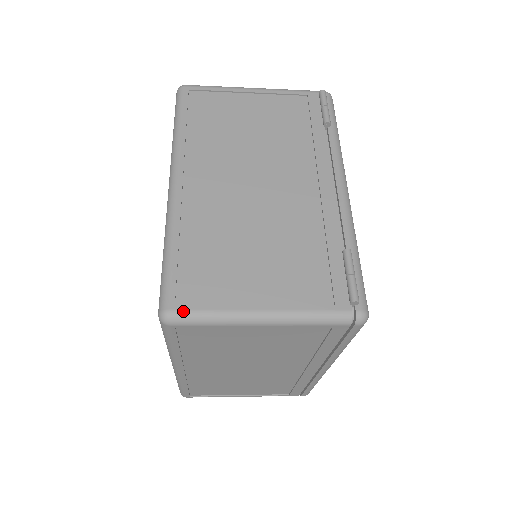
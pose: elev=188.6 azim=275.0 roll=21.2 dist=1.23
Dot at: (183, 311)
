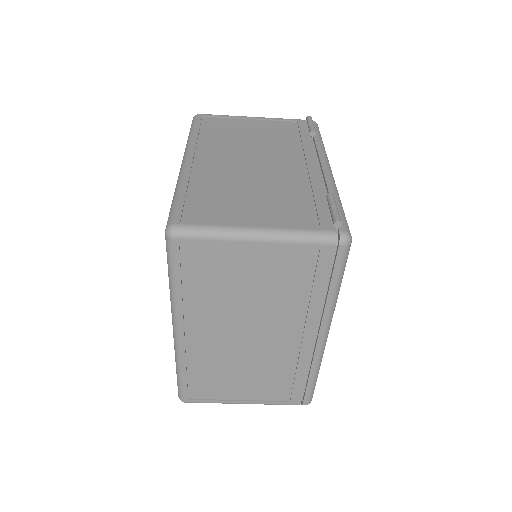
Dot at: (187, 225)
